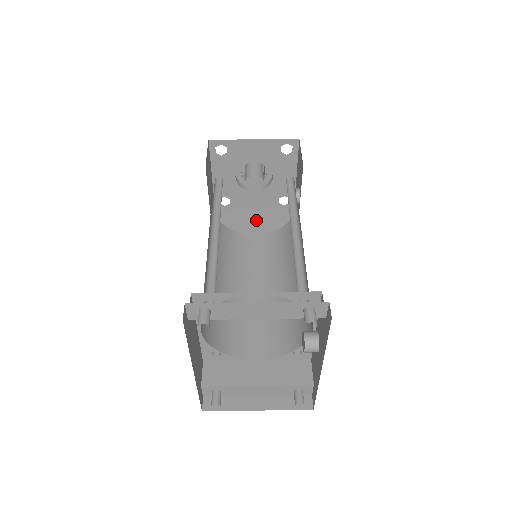
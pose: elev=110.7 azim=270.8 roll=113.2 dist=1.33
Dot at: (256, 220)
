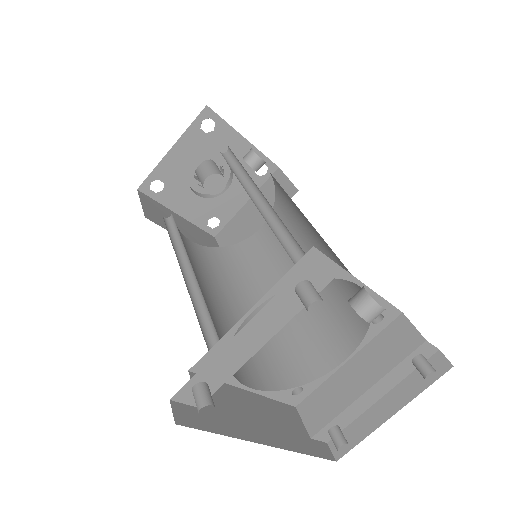
Dot at: (253, 212)
